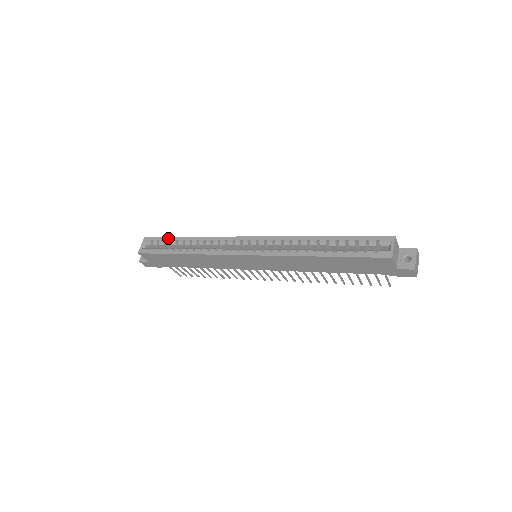
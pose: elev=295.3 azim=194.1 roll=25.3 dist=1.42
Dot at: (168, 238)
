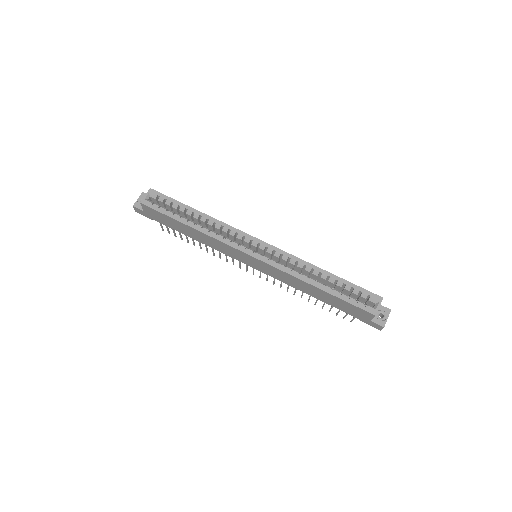
Dot at: (177, 202)
